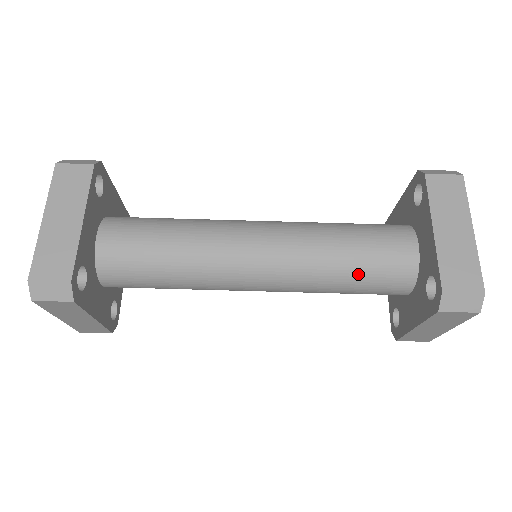
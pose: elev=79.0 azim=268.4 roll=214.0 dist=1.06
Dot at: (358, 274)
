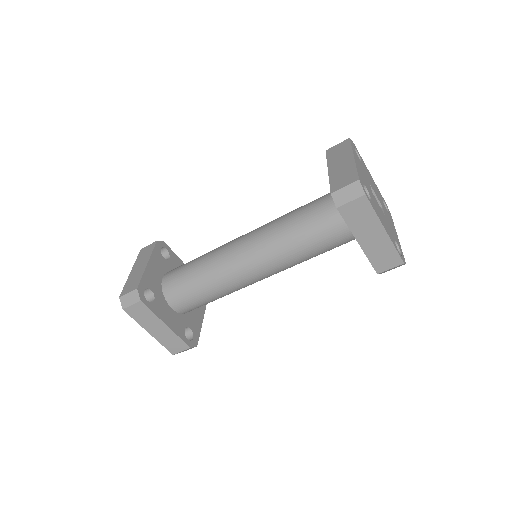
Dot at: (324, 252)
